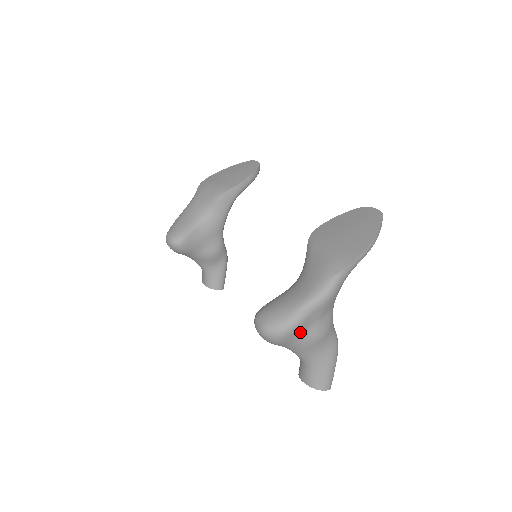
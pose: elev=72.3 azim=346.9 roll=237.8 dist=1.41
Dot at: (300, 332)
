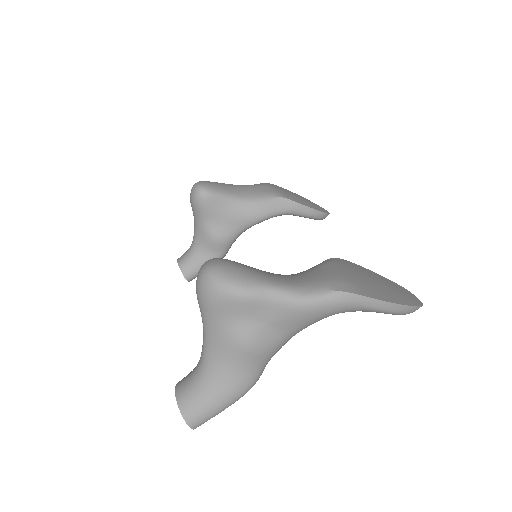
Dot at: (238, 313)
